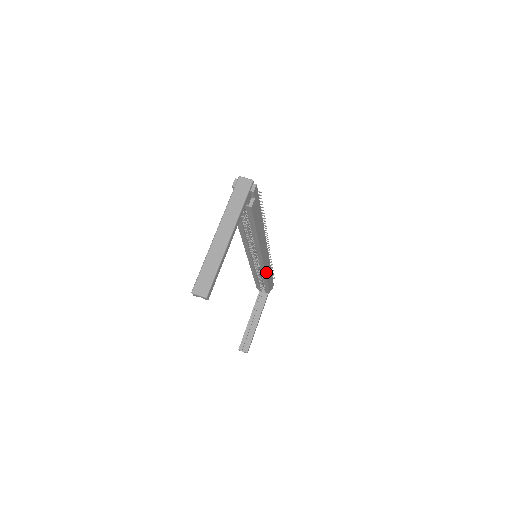
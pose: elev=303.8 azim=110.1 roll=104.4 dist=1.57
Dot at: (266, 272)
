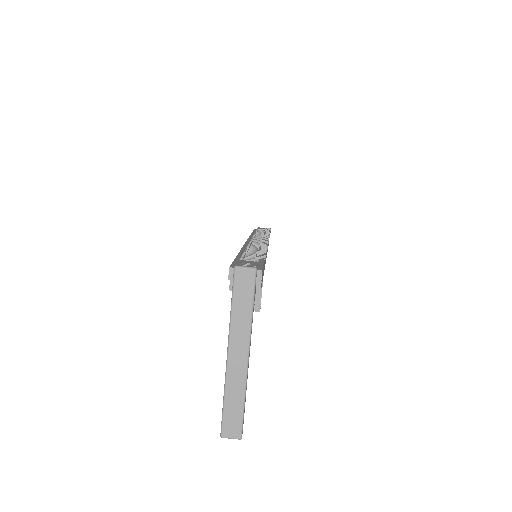
Dot at: (267, 250)
